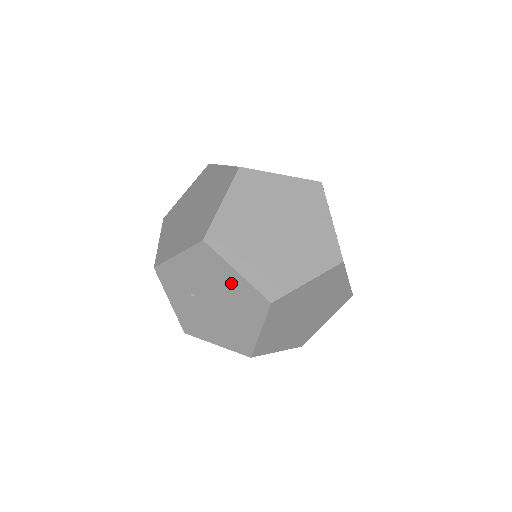
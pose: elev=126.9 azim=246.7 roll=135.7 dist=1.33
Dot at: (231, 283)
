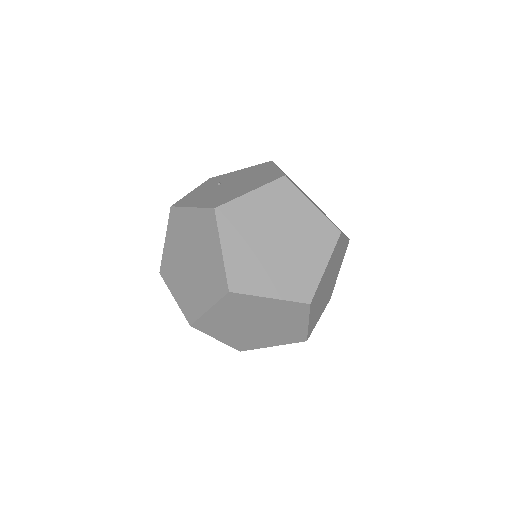
Dot at: (264, 173)
